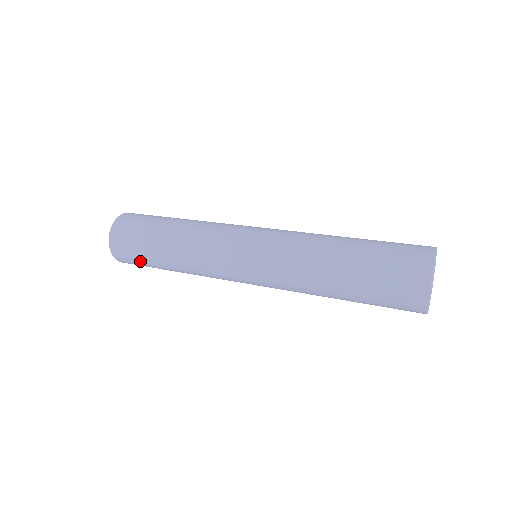
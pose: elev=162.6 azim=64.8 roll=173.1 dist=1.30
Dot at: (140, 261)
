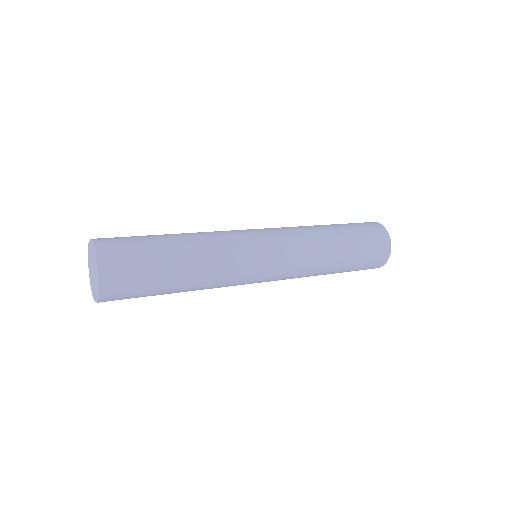
Dot at: occluded
